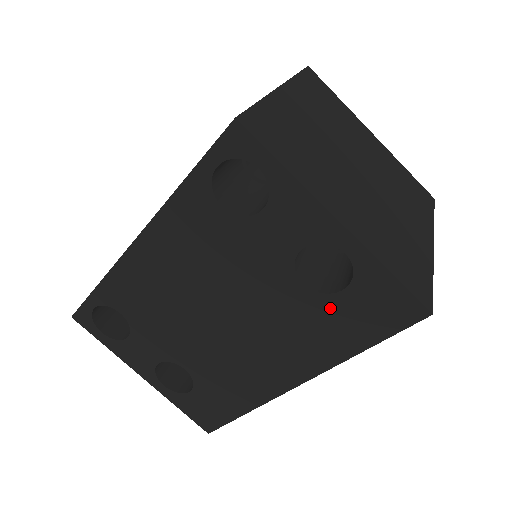
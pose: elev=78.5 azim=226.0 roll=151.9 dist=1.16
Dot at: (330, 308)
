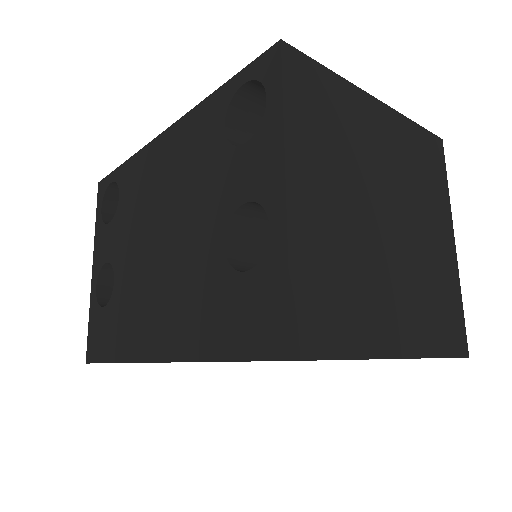
Dot at: (225, 287)
